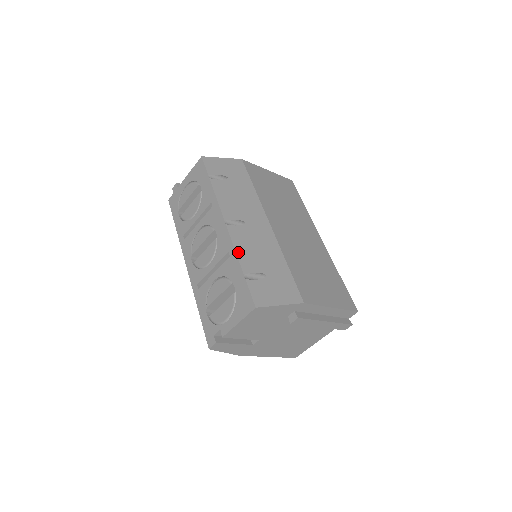
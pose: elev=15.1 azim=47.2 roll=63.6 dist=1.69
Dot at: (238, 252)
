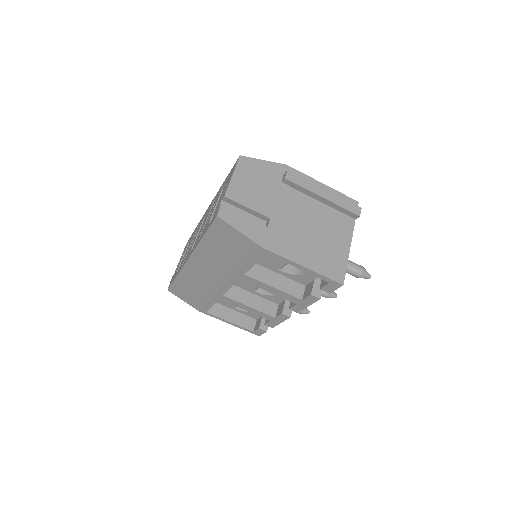
Dot at: occluded
